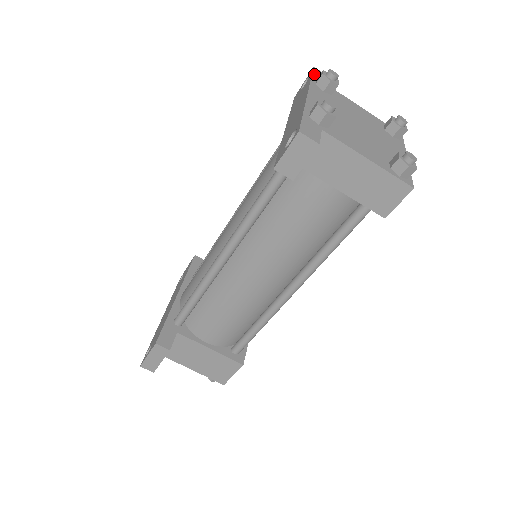
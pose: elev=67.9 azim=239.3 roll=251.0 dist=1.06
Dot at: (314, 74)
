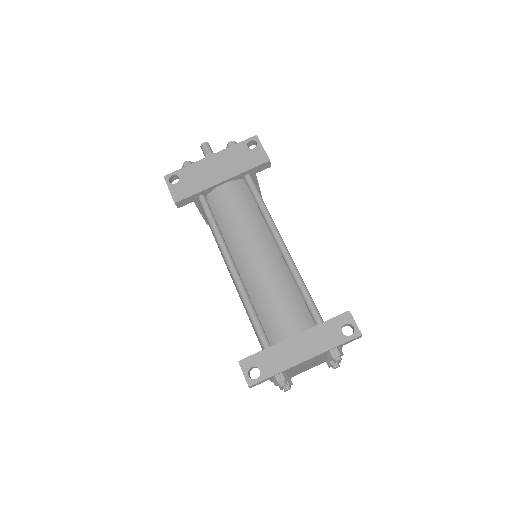
Dot at: (347, 342)
